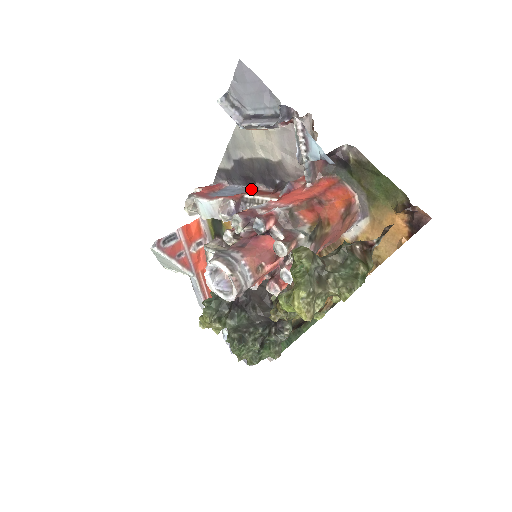
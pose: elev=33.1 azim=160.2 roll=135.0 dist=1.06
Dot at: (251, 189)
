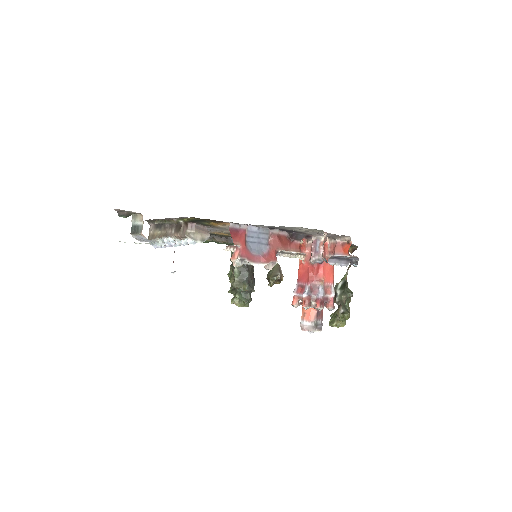
Dot at: (274, 237)
